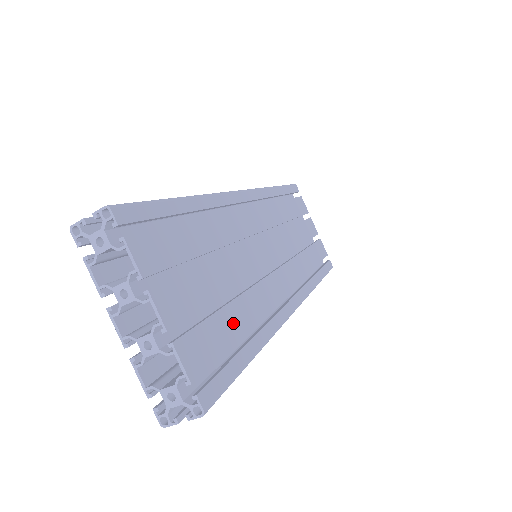
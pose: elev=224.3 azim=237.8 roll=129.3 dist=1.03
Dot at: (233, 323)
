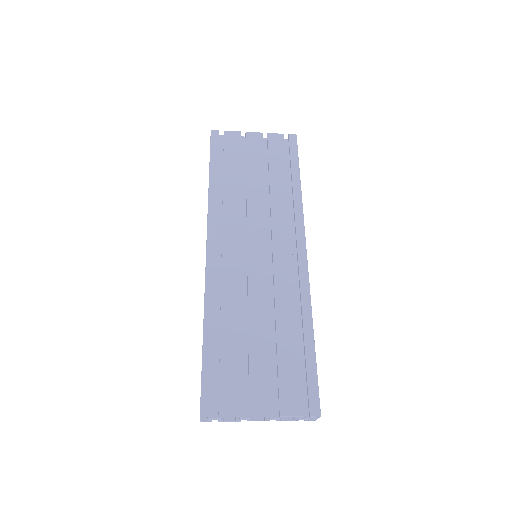
Dot at: (289, 349)
